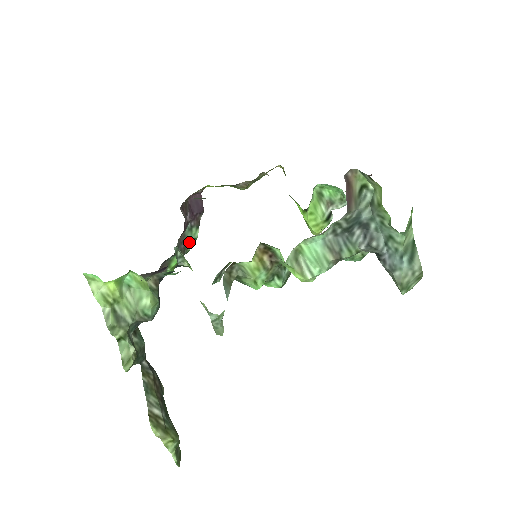
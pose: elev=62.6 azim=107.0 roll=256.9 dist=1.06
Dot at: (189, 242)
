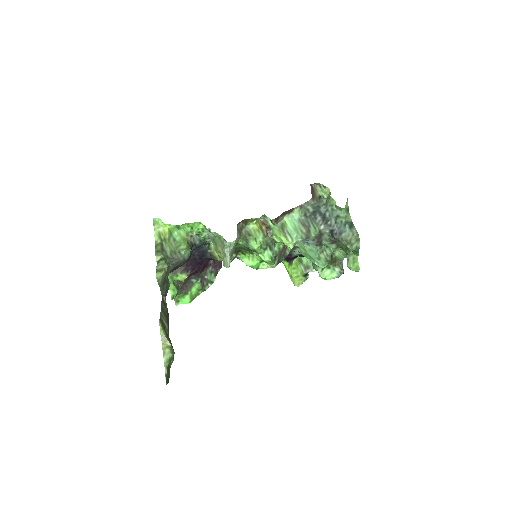
Dot at: (207, 282)
